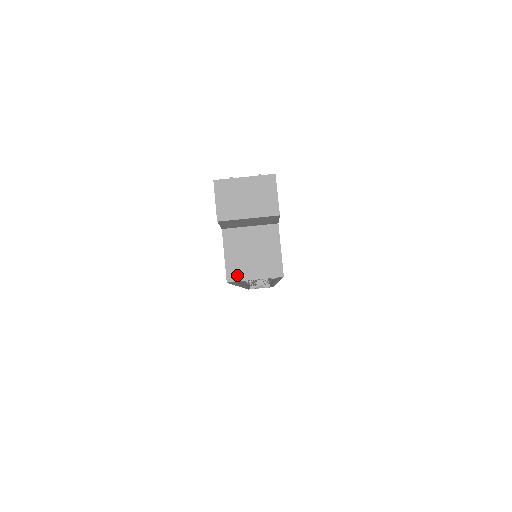
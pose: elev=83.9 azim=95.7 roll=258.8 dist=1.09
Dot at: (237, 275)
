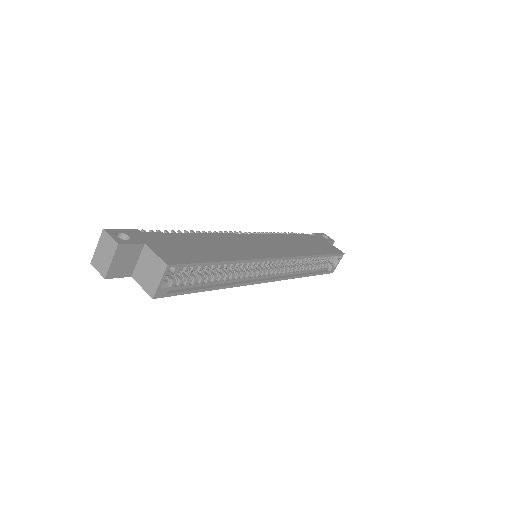
Dot at: (153, 290)
